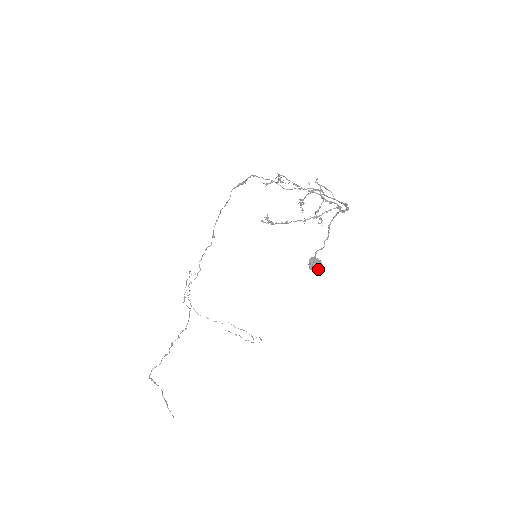
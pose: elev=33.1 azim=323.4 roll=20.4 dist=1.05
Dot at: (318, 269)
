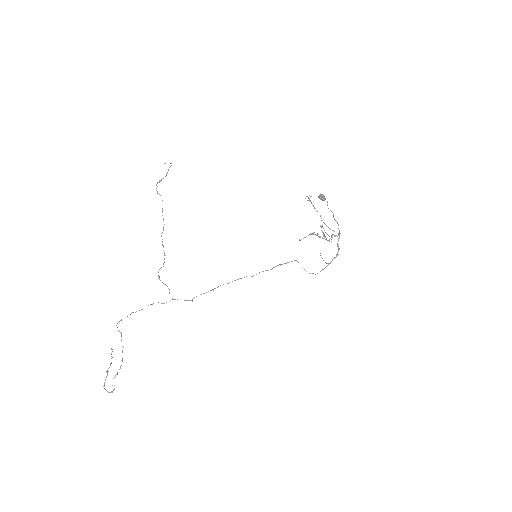
Dot at: (323, 197)
